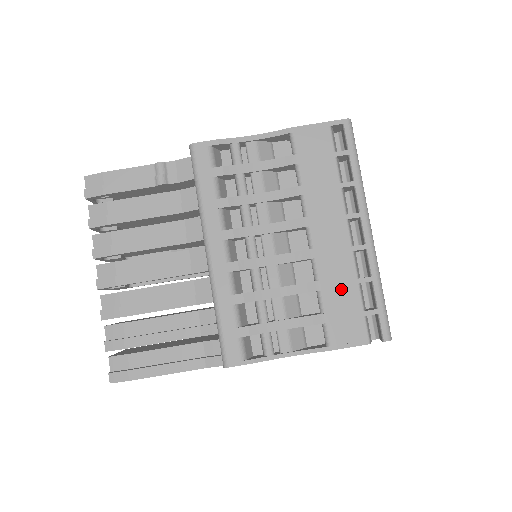
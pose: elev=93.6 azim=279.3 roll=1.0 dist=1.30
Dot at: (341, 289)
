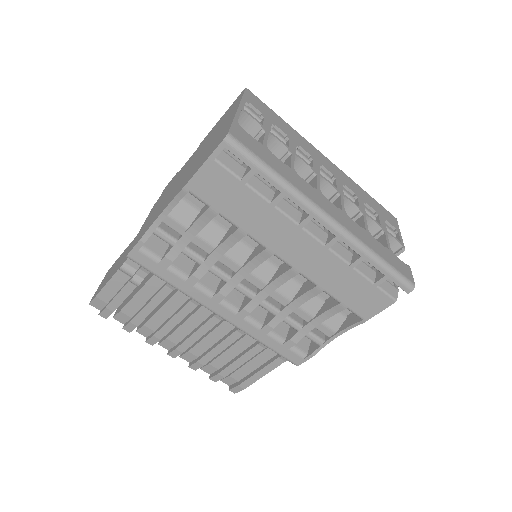
Dot at: (341, 280)
